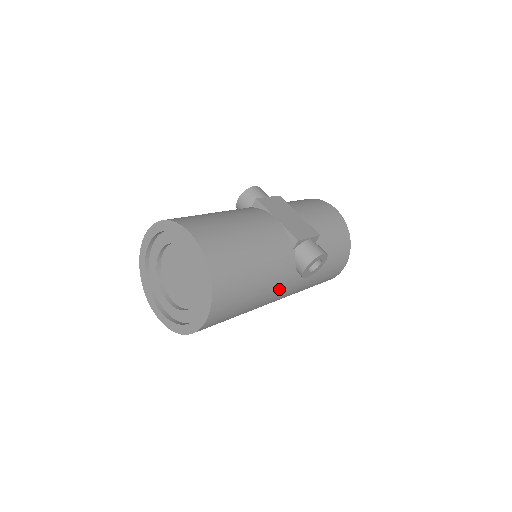
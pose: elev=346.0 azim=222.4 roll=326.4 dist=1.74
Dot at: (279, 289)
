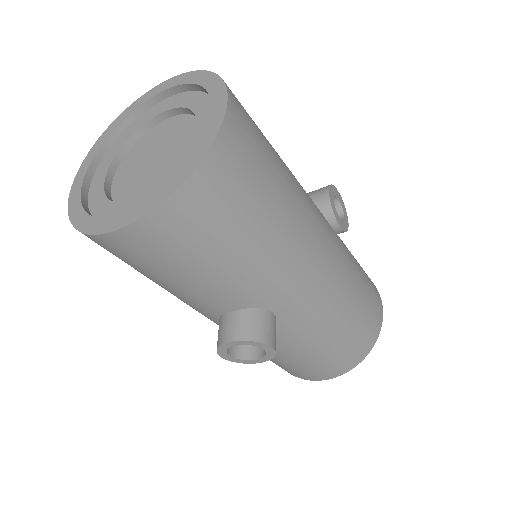
Dot at: (314, 210)
